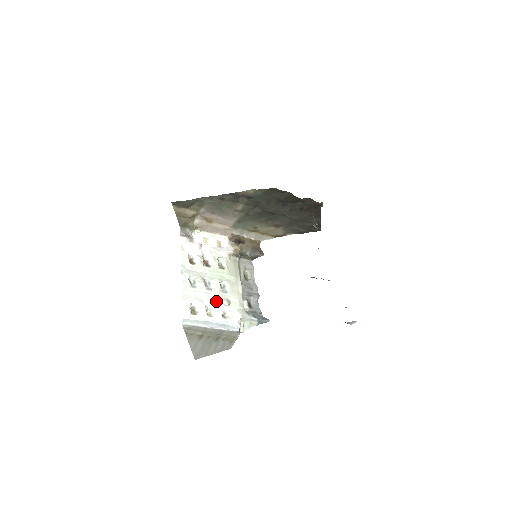
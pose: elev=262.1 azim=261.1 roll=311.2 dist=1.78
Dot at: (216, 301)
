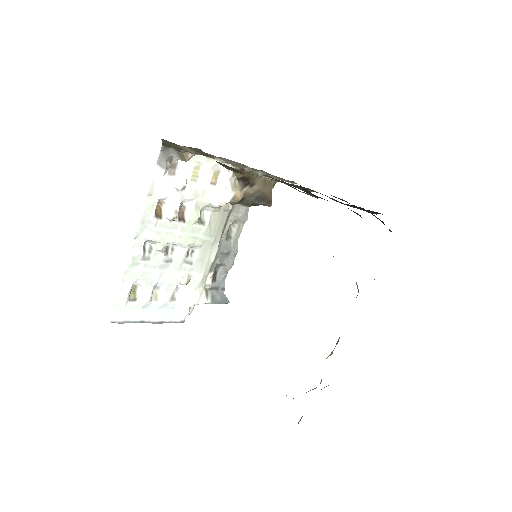
Dot at: (171, 279)
